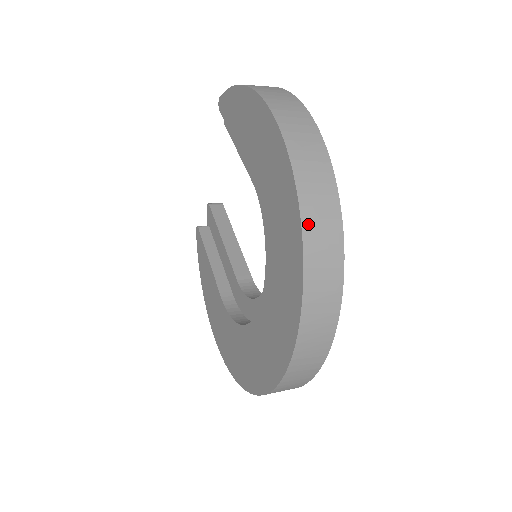
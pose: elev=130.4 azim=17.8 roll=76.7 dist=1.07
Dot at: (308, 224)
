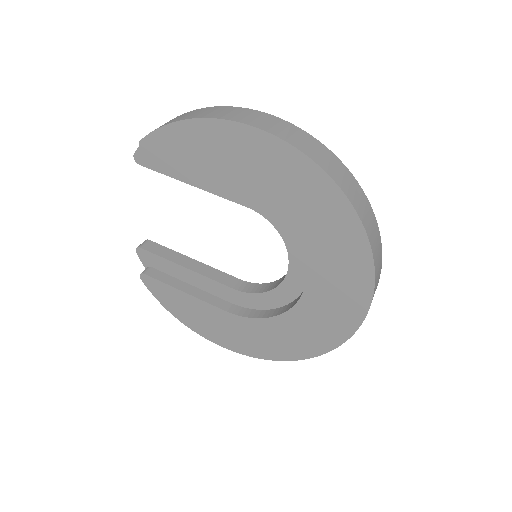
Dot at: (351, 198)
